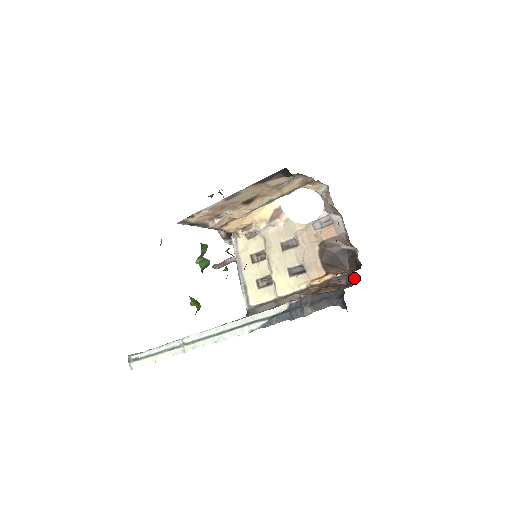
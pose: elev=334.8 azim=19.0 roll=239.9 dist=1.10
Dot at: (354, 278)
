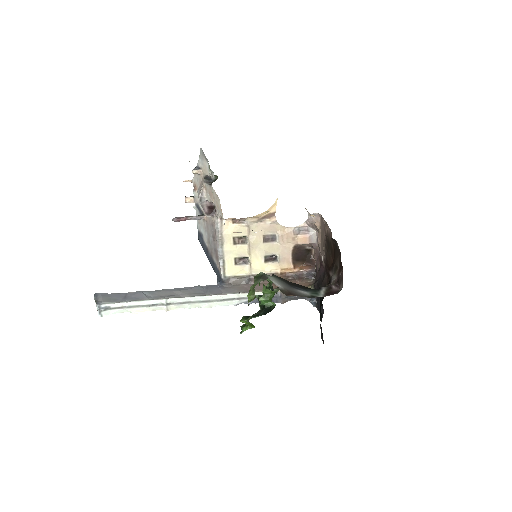
Dot at: (314, 276)
